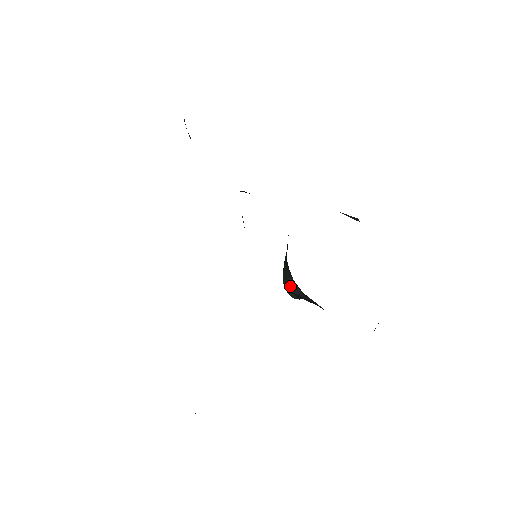
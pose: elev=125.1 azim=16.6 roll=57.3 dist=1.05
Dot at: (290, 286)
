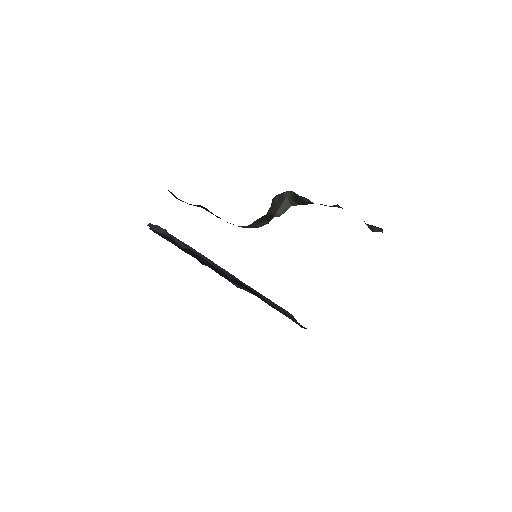
Dot at: occluded
